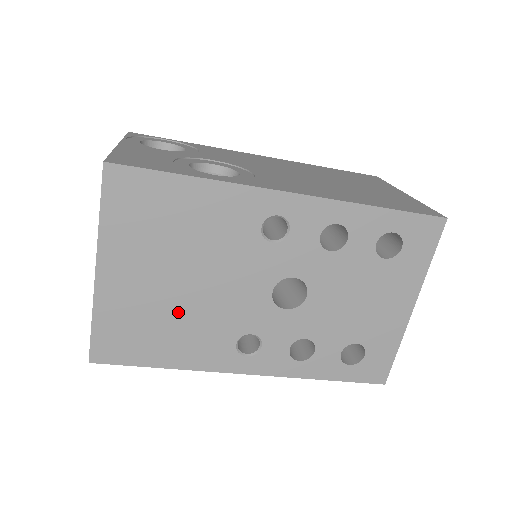
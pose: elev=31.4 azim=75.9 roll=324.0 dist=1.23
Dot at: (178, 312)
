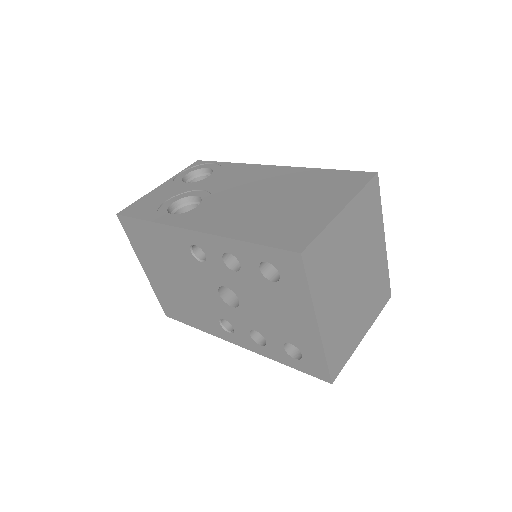
Dot at: (184, 297)
